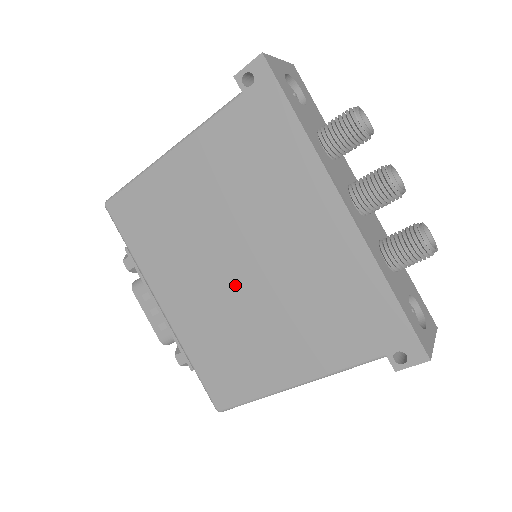
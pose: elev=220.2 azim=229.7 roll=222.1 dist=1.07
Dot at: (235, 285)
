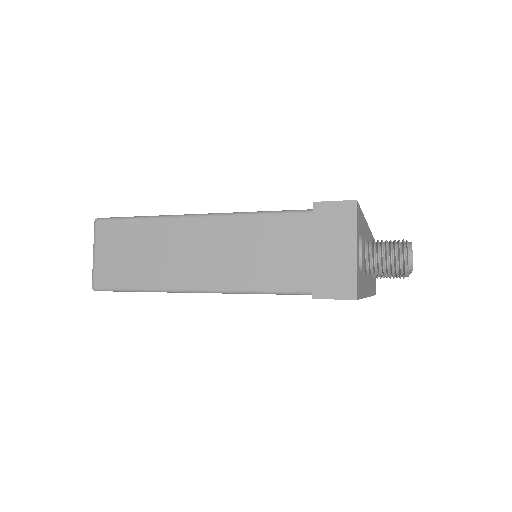
Dot at: occluded
